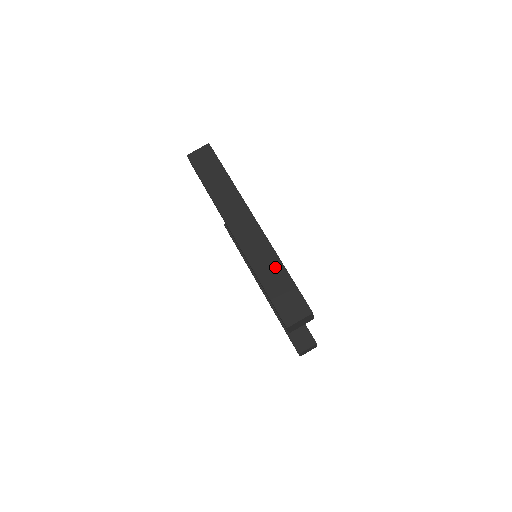
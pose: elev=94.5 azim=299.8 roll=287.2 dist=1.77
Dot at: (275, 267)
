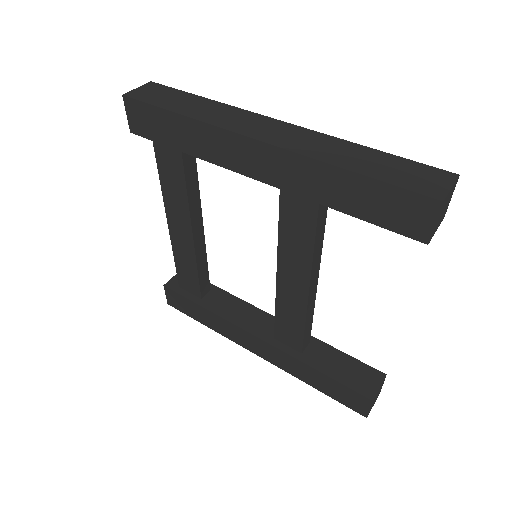
Dot at: (353, 150)
